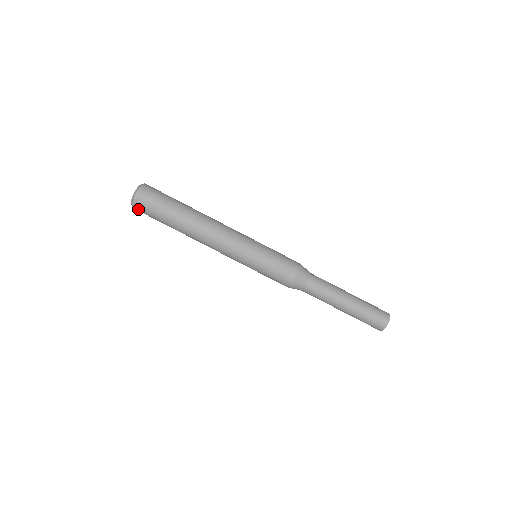
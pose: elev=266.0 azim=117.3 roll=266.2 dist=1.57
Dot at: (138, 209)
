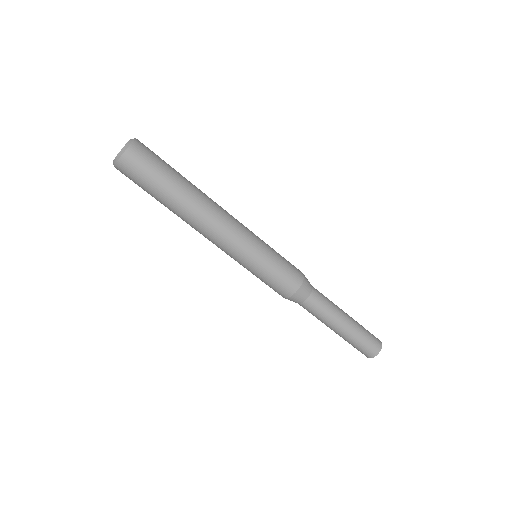
Dot at: (121, 172)
